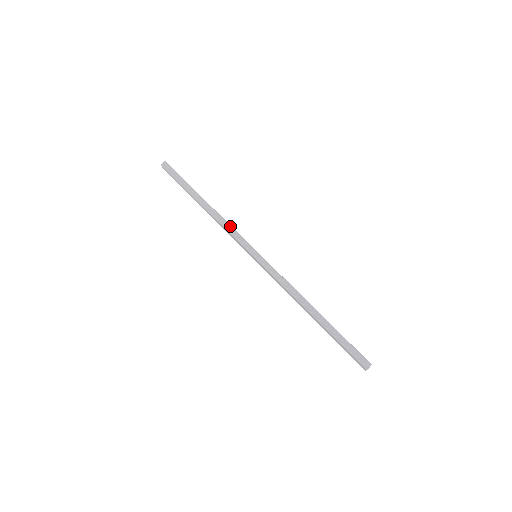
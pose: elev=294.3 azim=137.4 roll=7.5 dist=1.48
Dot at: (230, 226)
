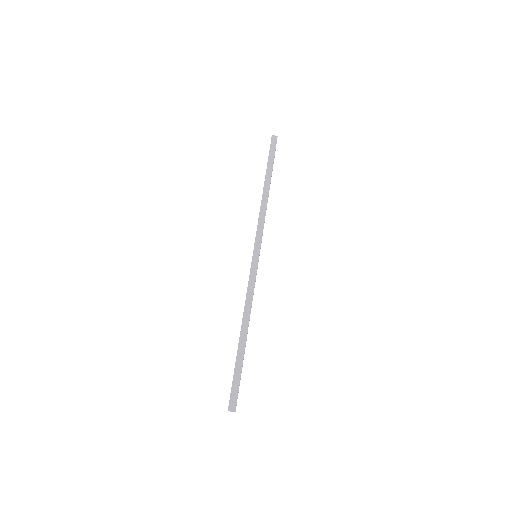
Dot at: (264, 219)
